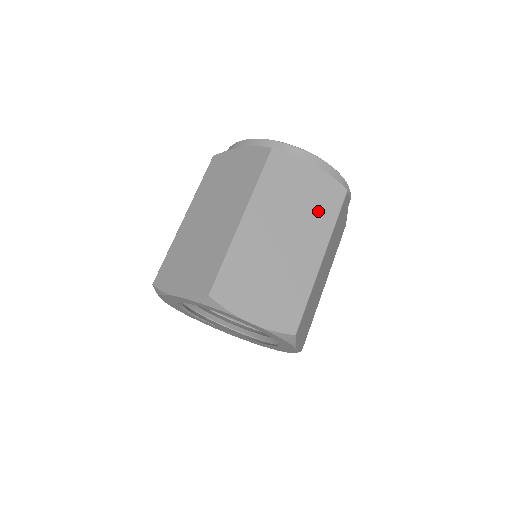
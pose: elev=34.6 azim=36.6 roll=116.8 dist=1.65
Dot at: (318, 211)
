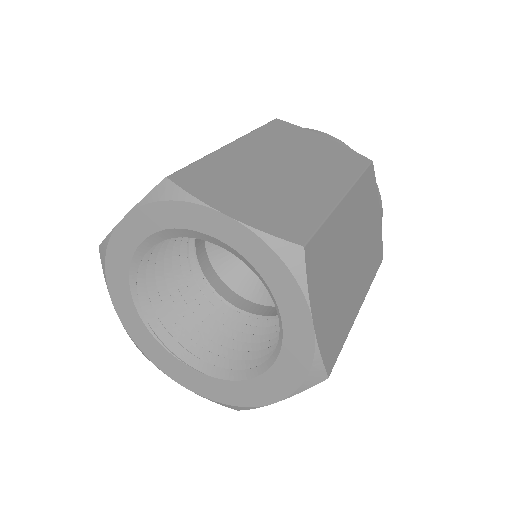
Dot at: (334, 163)
